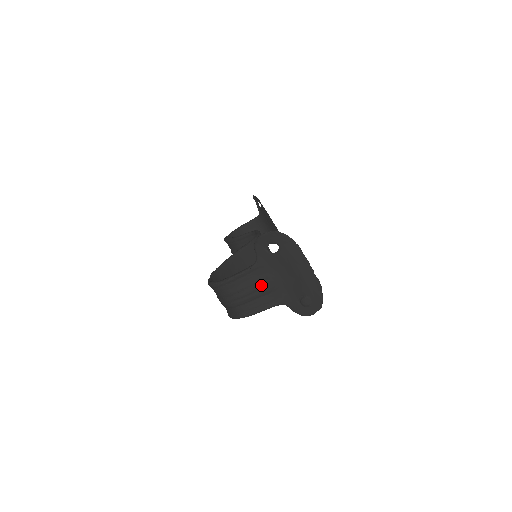
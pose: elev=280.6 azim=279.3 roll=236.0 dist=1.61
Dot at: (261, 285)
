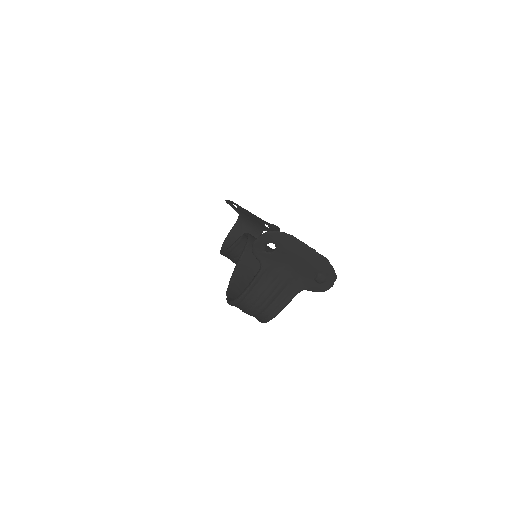
Dot at: (275, 284)
